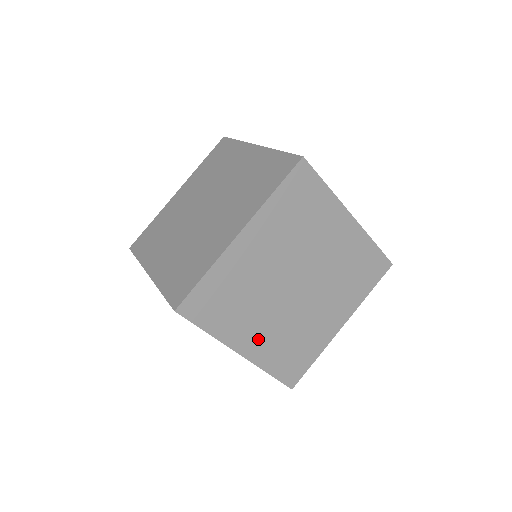
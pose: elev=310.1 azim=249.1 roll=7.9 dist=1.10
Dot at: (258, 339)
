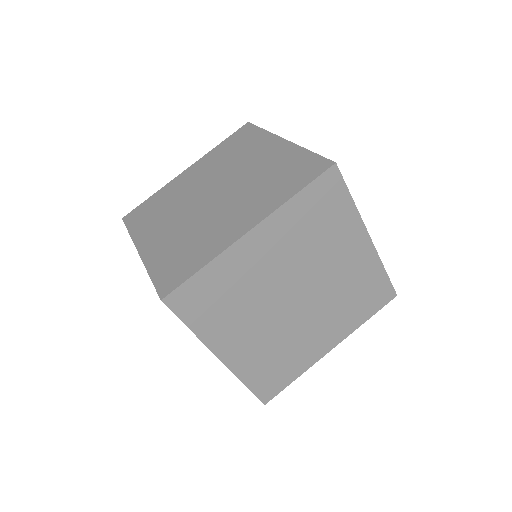
Dot at: (242, 347)
